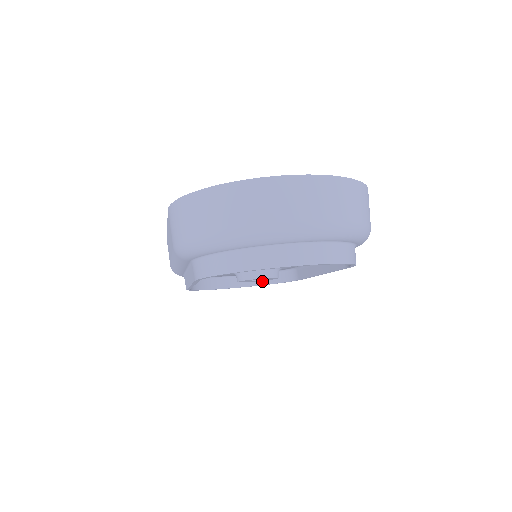
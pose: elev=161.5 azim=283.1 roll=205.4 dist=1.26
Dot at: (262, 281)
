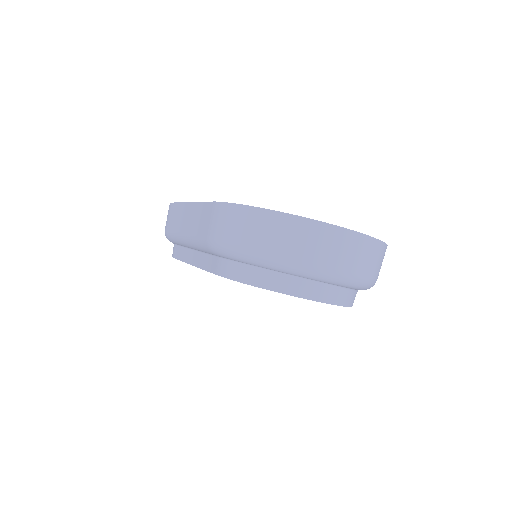
Dot at: occluded
